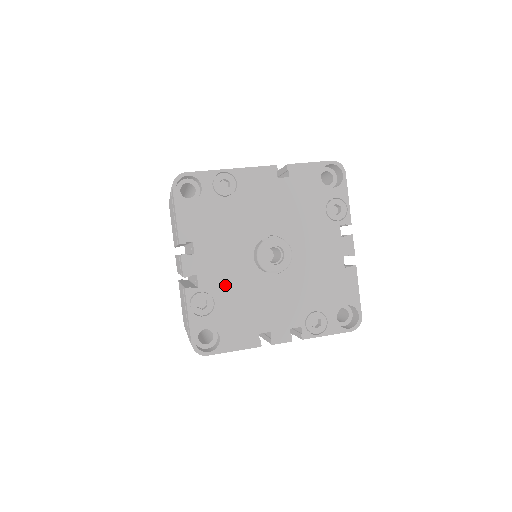
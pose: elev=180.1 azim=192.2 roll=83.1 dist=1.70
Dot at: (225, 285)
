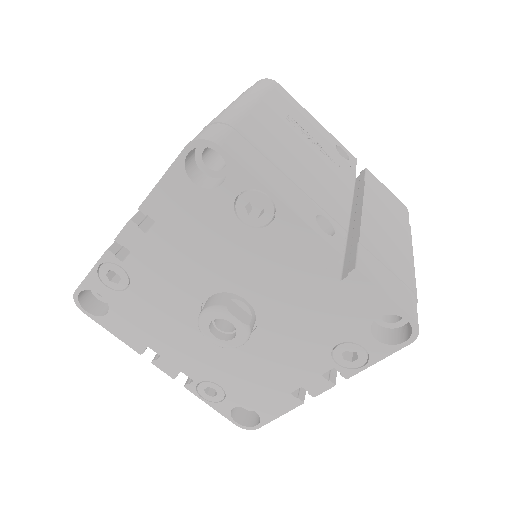
Dot at: (153, 287)
